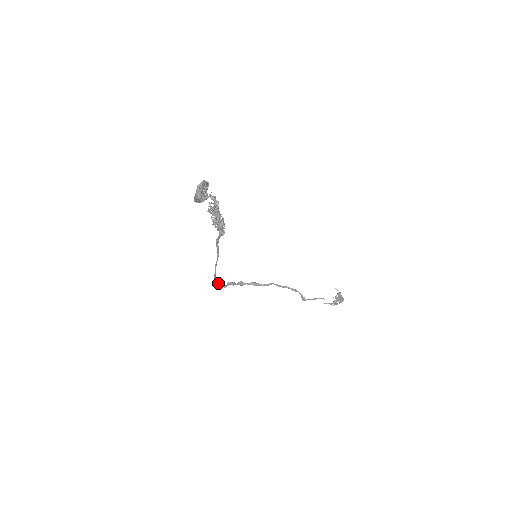
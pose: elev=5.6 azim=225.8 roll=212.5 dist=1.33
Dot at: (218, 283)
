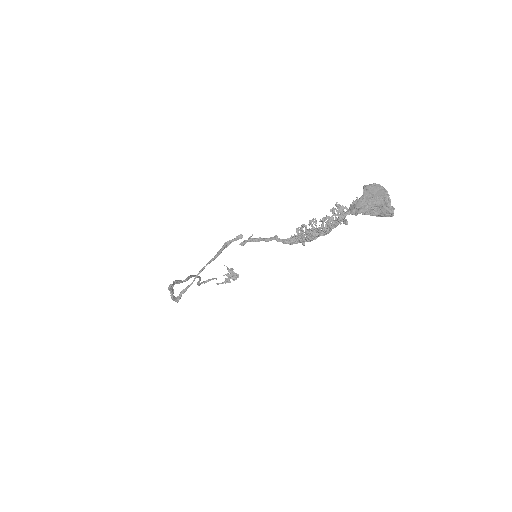
Dot at: (177, 297)
